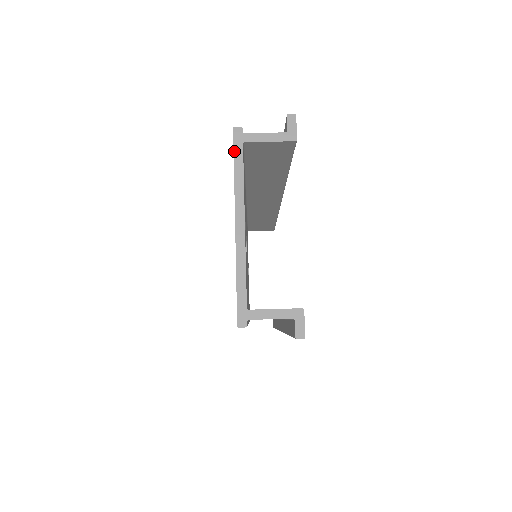
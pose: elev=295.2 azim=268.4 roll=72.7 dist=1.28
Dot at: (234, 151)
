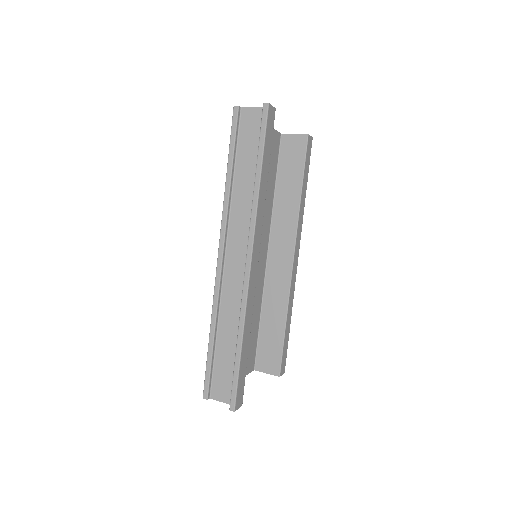
Dot at: occluded
